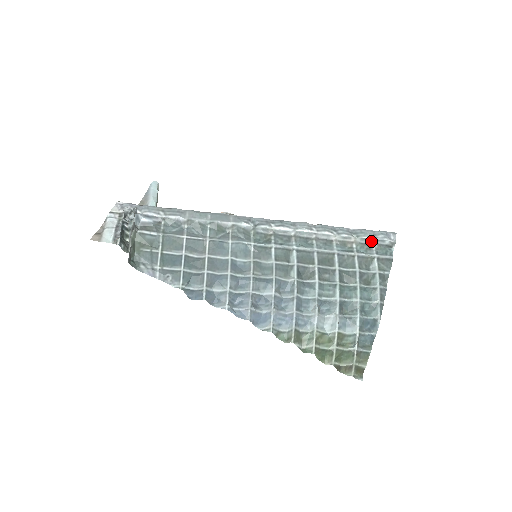
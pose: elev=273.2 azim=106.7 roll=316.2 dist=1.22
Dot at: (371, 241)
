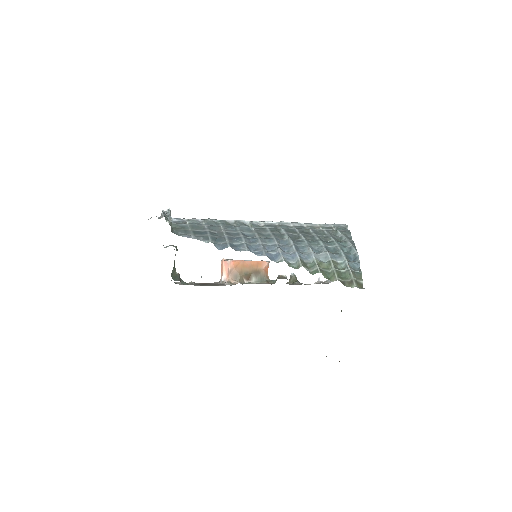
Dot at: (331, 226)
